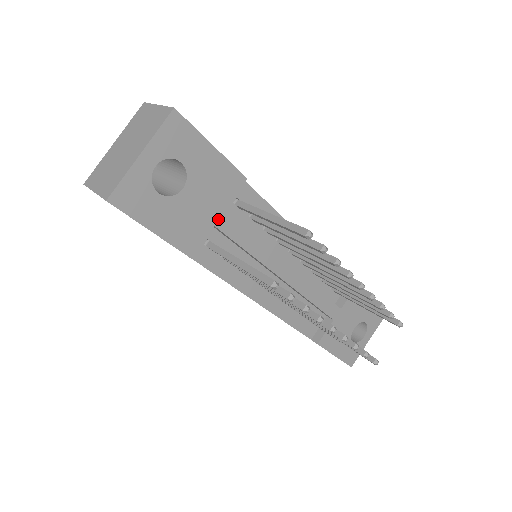
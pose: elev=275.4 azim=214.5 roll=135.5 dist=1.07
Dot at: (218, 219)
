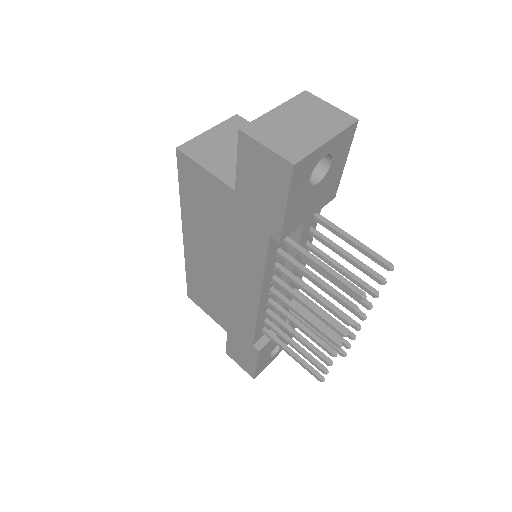
Dot at: (308, 219)
